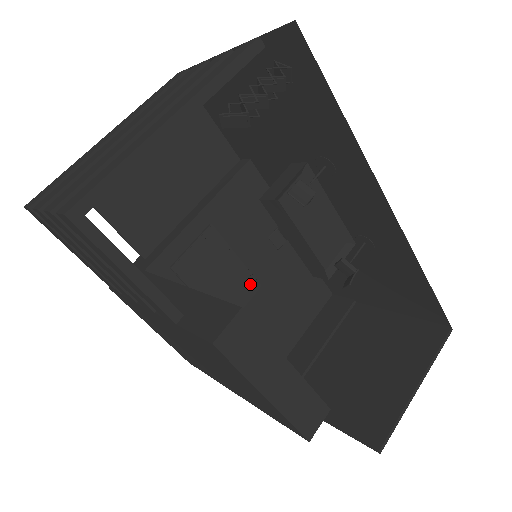
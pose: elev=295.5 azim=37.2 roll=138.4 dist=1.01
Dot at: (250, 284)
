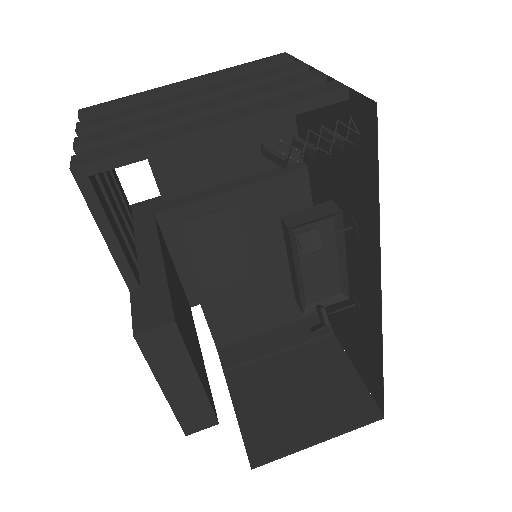
Dot at: (244, 270)
